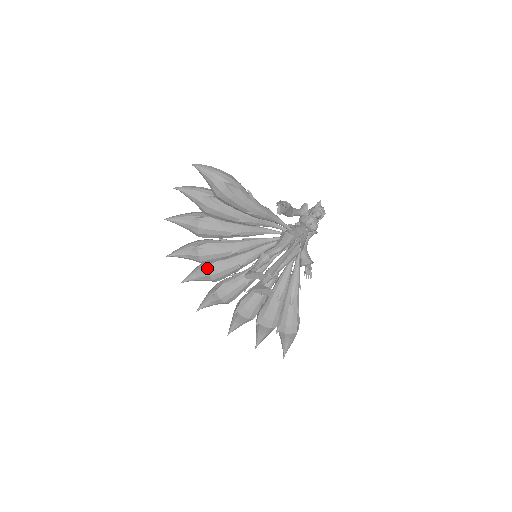
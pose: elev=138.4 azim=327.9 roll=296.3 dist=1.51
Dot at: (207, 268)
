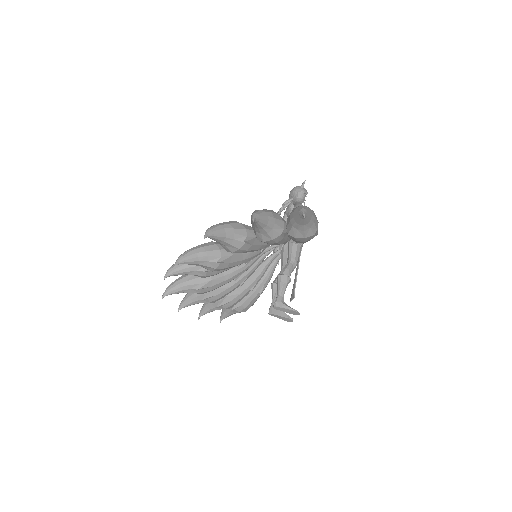
Dot at: (208, 271)
